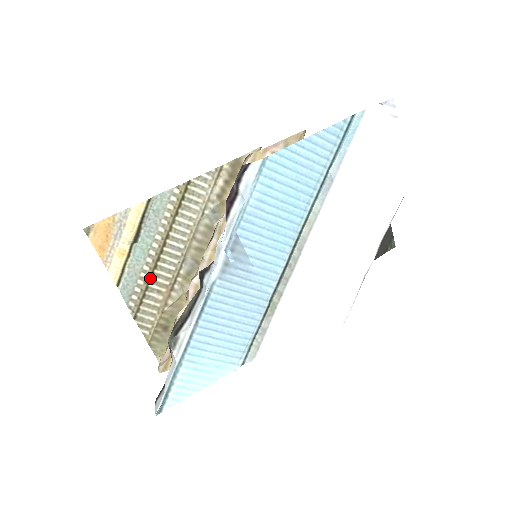
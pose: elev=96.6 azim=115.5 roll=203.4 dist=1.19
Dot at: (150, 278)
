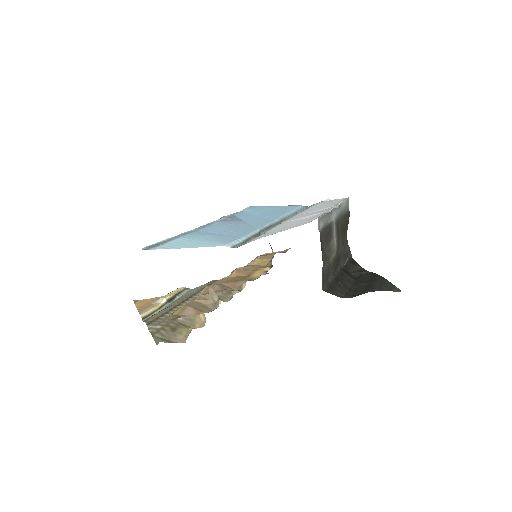
Dot at: (172, 309)
